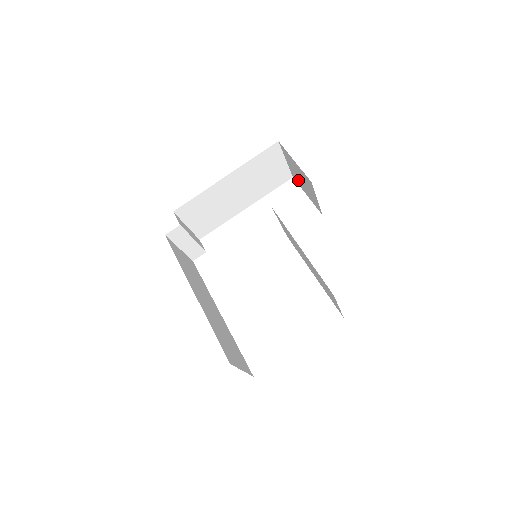
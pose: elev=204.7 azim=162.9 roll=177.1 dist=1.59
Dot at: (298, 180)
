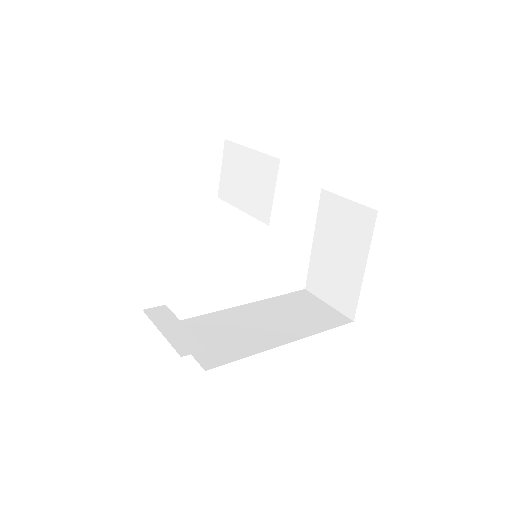
Dot at: occluded
